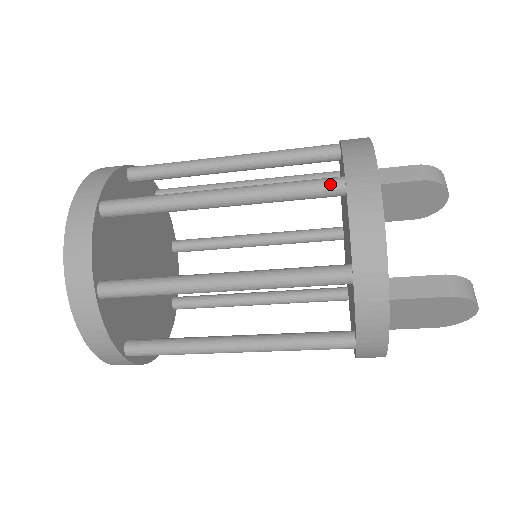
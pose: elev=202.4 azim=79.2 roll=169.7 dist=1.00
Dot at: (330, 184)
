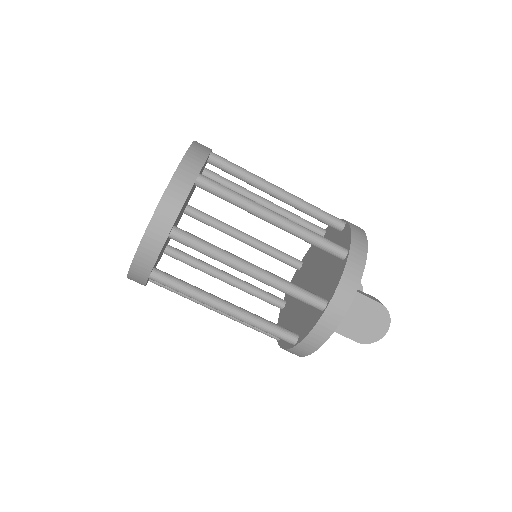
Dot at: (338, 219)
